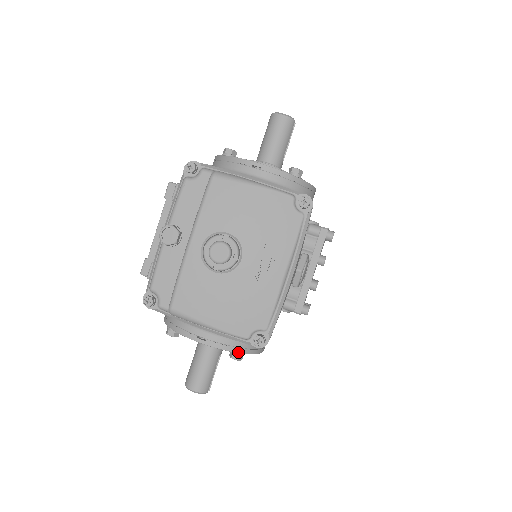
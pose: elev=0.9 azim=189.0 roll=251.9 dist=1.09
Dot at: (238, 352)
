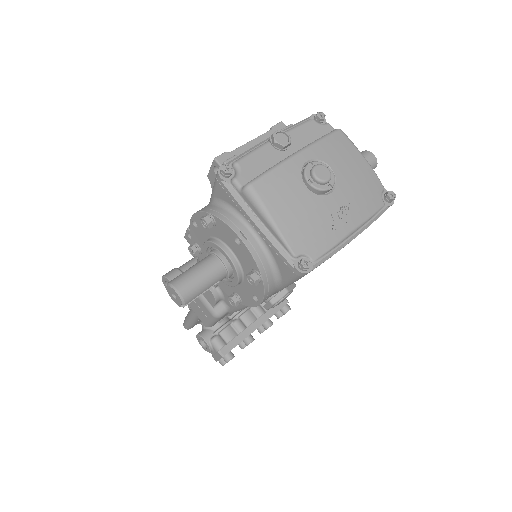
Dot at: (261, 274)
